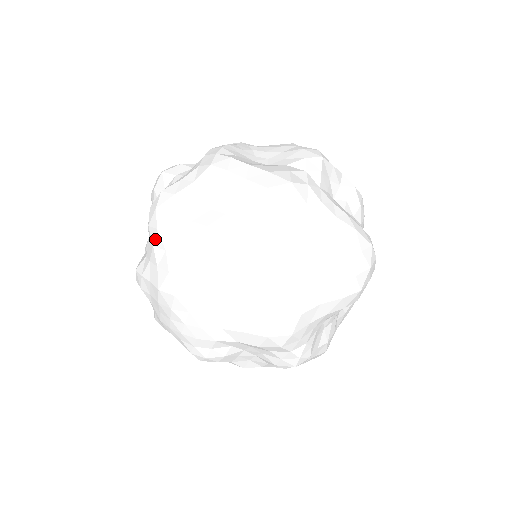
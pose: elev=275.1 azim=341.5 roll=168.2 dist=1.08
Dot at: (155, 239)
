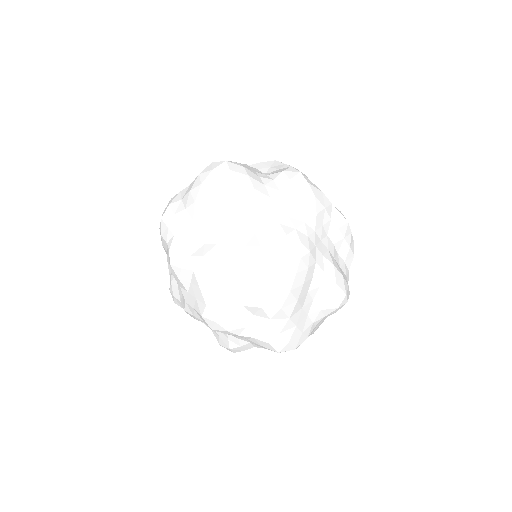
Dot at: occluded
